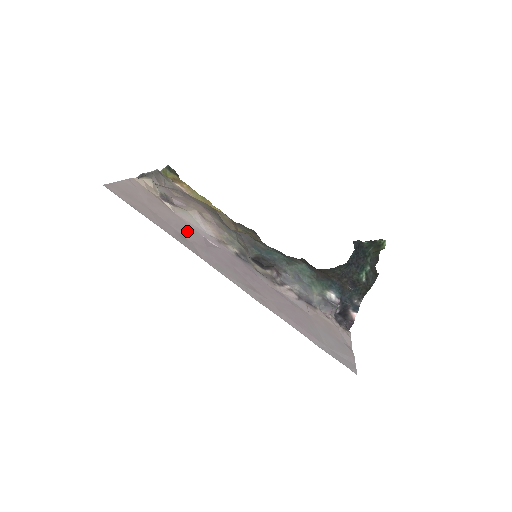
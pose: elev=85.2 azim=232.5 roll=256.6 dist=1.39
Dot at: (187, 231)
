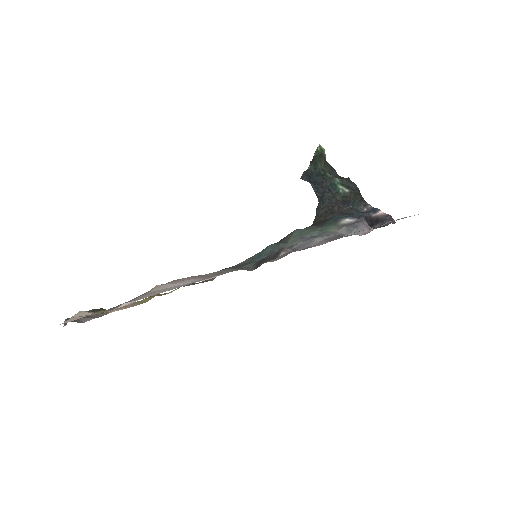
Dot at: occluded
